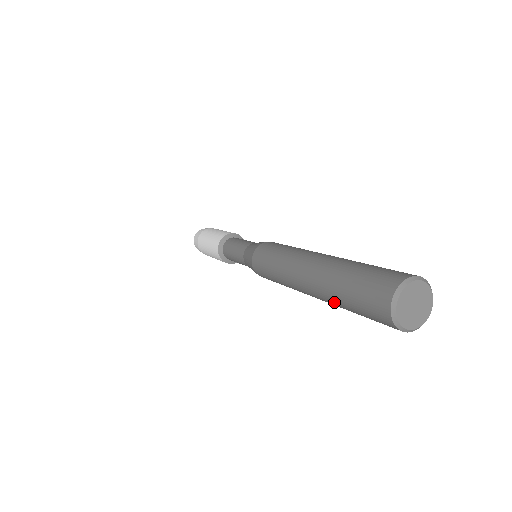
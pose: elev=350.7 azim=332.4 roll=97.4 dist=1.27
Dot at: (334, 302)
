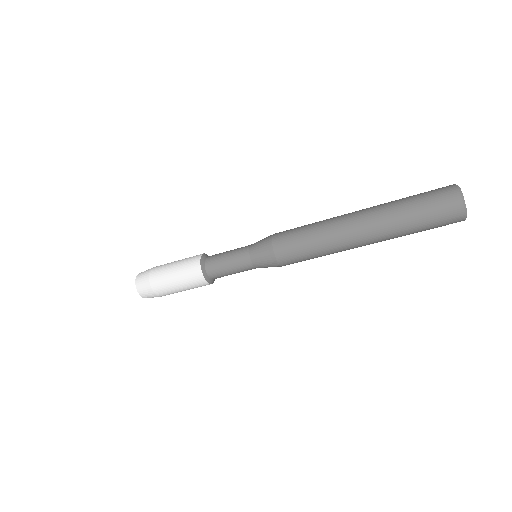
Dot at: (393, 209)
